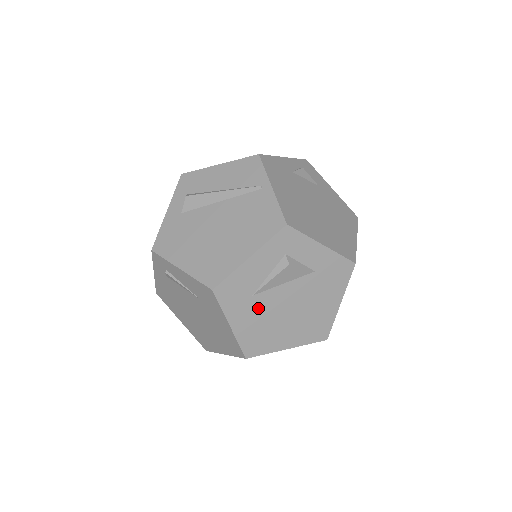
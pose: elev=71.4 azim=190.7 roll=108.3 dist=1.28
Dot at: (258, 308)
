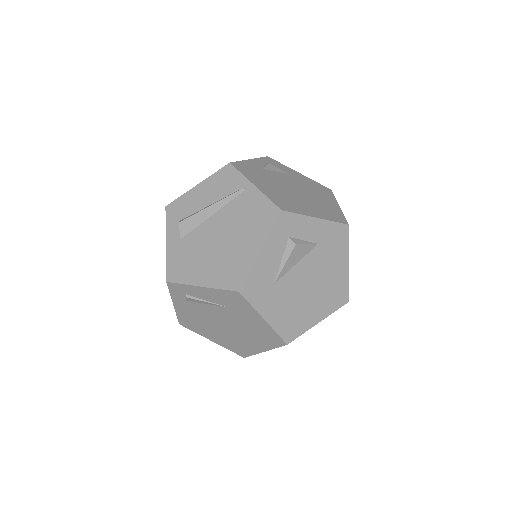
Dot at: (282, 294)
